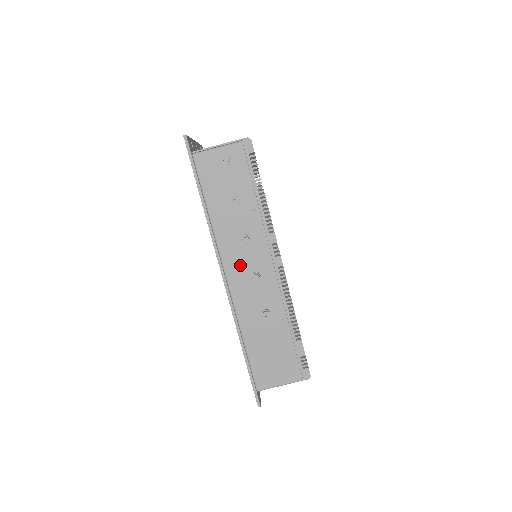
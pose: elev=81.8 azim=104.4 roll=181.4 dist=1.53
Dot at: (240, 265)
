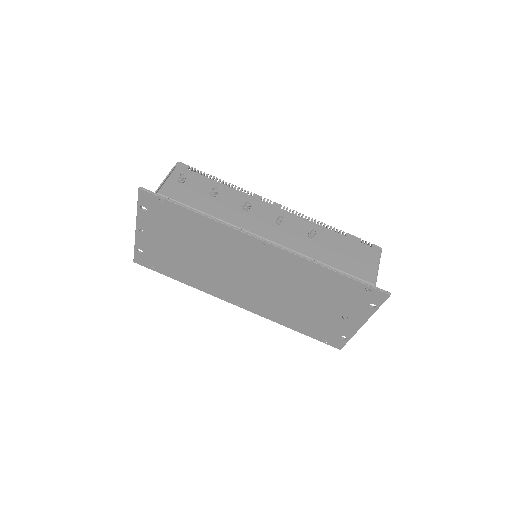
Dot at: (262, 225)
